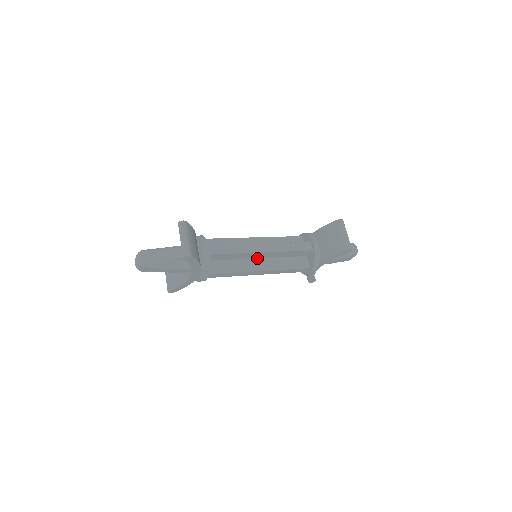
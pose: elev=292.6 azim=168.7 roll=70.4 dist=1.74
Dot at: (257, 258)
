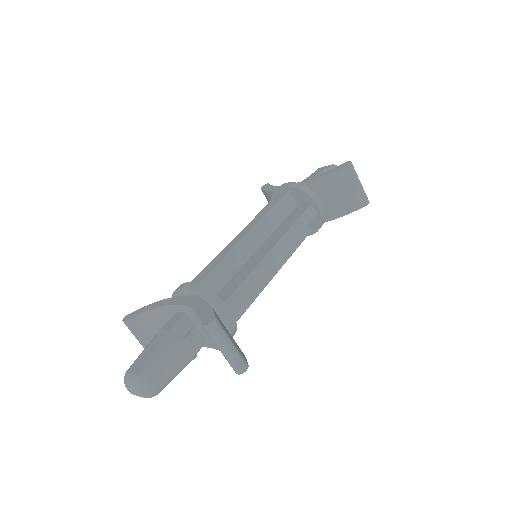
Dot at: occluded
